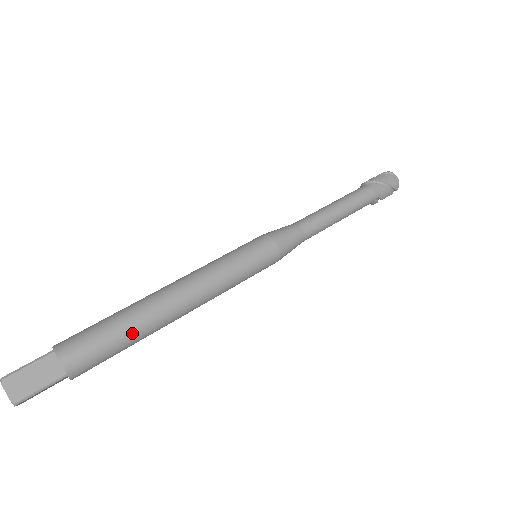
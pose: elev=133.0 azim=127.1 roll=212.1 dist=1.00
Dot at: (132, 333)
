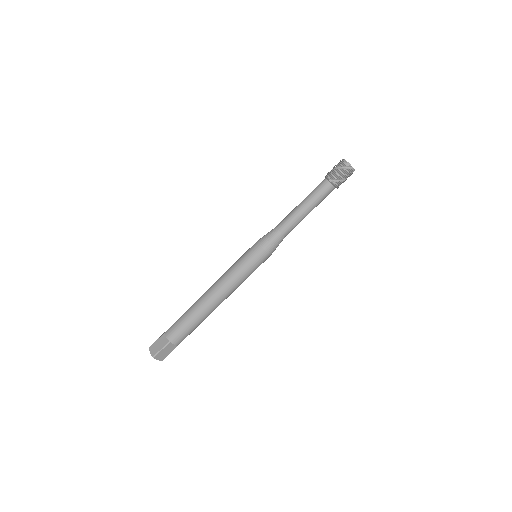
Dot at: occluded
